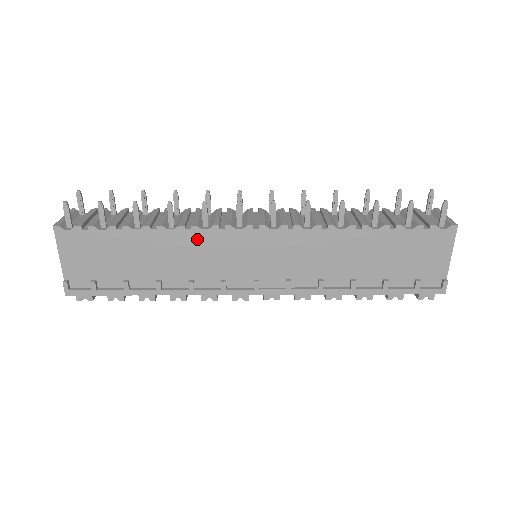
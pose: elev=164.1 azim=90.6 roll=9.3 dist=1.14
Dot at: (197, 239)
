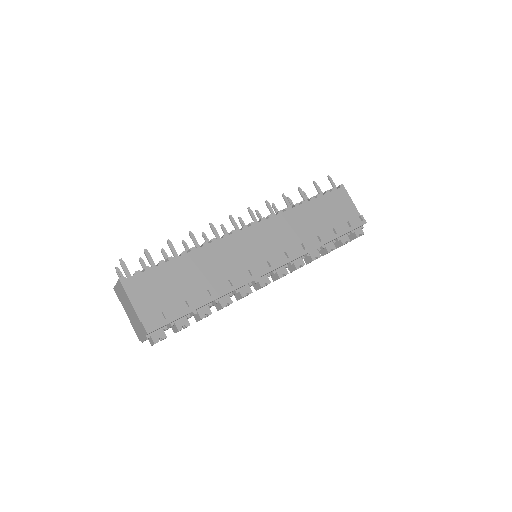
Dot at: (219, 247)
